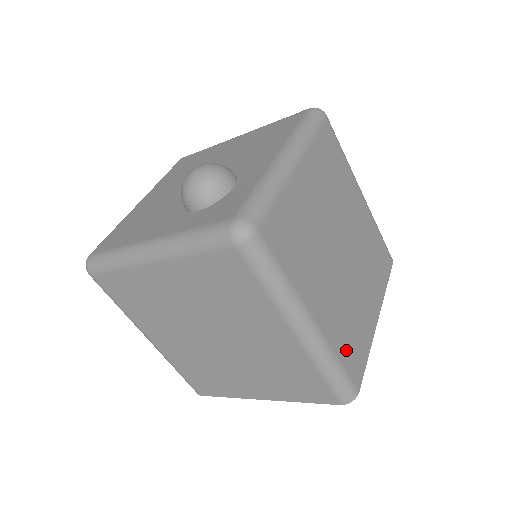
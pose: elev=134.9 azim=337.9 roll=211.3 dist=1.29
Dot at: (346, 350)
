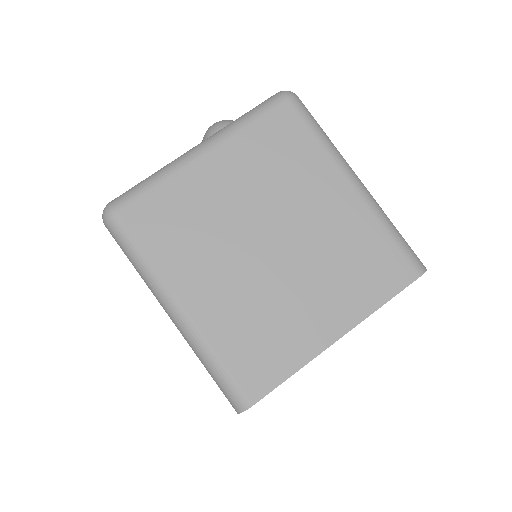
Dot at: occluded
